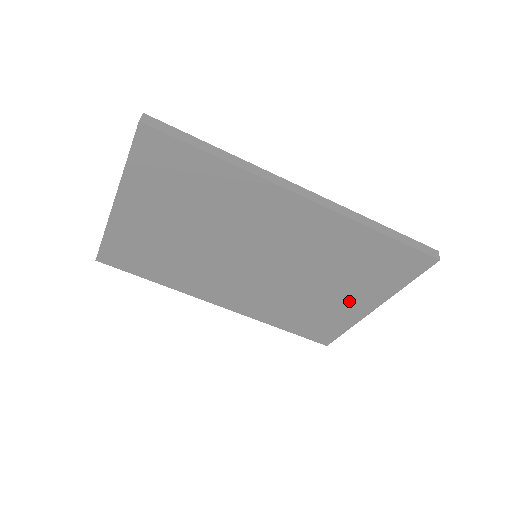
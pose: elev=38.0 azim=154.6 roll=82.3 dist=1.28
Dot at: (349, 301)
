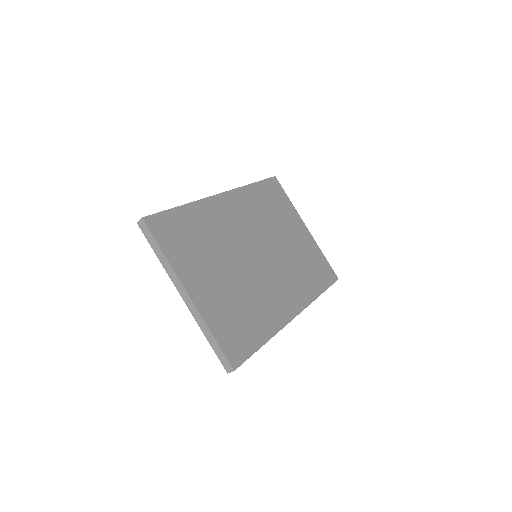
Dot at: (299, 235)
